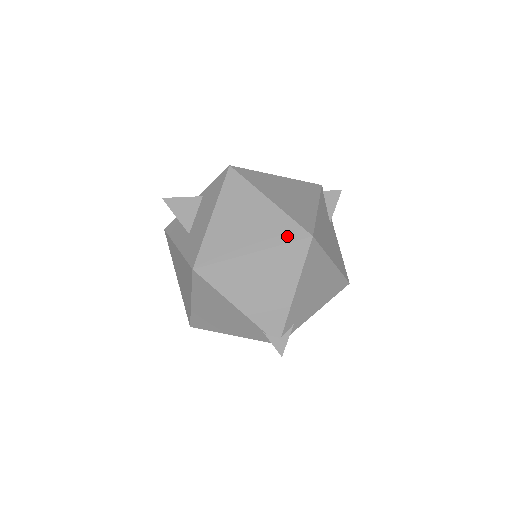
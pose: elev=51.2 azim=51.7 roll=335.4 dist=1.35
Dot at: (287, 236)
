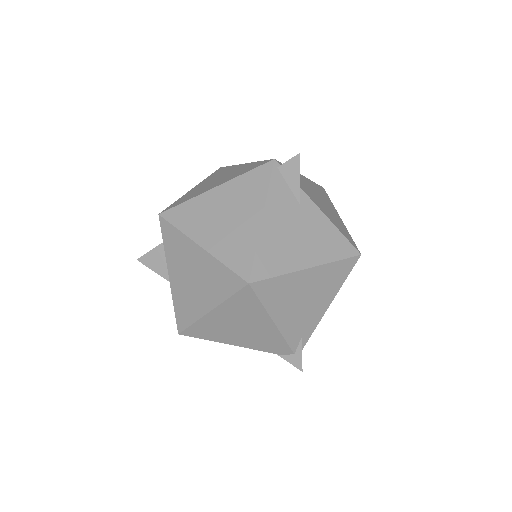
Dot at: (228, 288)
